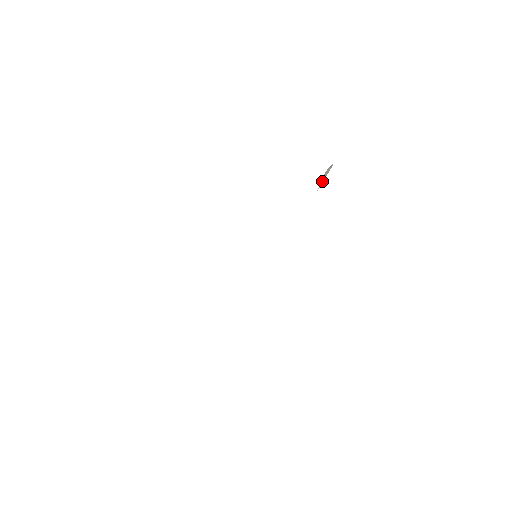
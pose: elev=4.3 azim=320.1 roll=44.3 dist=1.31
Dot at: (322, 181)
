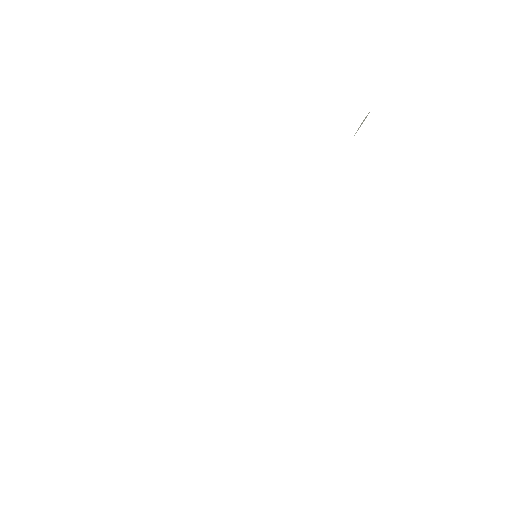
Dot at: occluded
